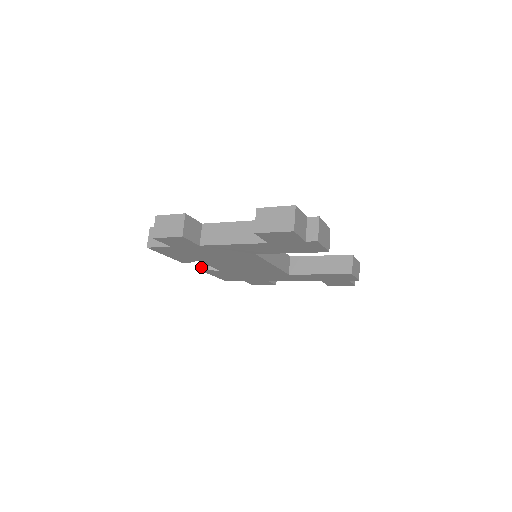
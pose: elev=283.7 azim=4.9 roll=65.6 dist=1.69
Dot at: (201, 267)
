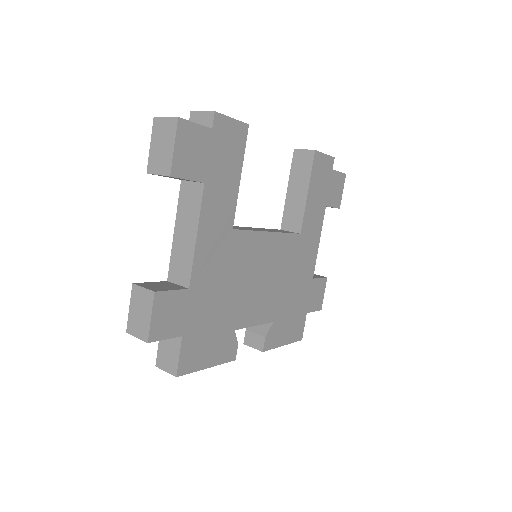
Dot at: (260, 348)
